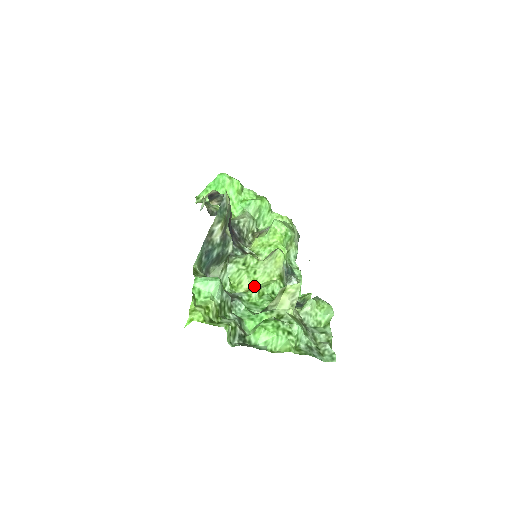
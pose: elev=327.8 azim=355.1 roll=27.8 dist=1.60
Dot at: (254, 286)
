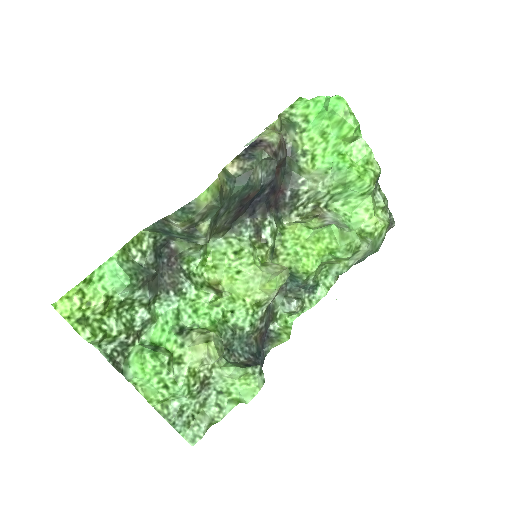
Dot at: (225, 285)
